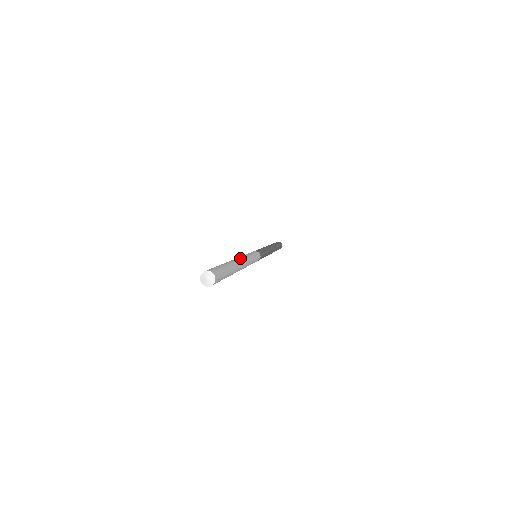
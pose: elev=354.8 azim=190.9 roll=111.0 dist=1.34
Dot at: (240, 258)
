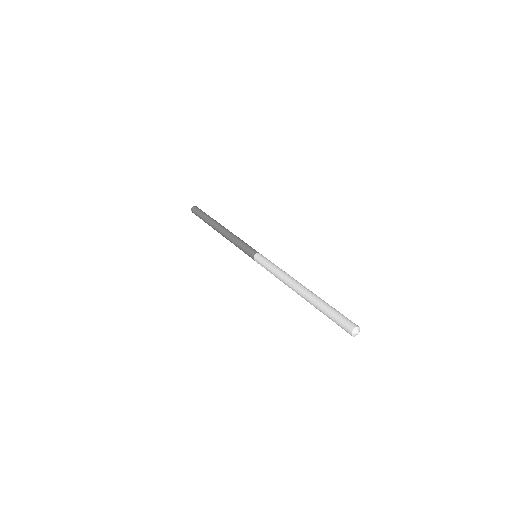
Dot at: (295, 283)
